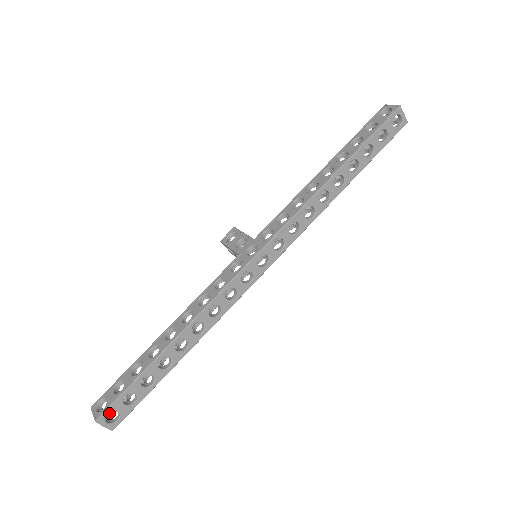
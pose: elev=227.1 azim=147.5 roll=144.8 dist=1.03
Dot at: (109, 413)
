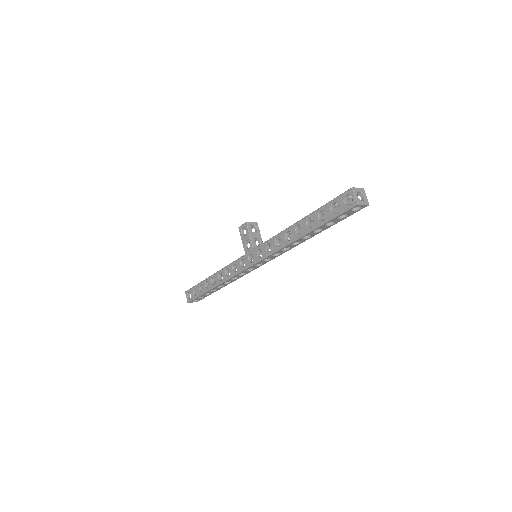
Dot at: occluded
